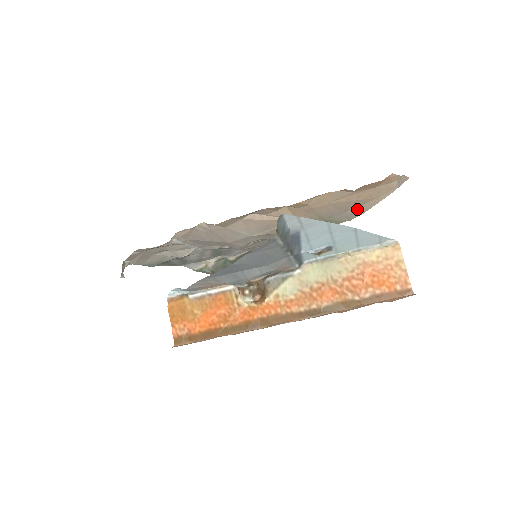
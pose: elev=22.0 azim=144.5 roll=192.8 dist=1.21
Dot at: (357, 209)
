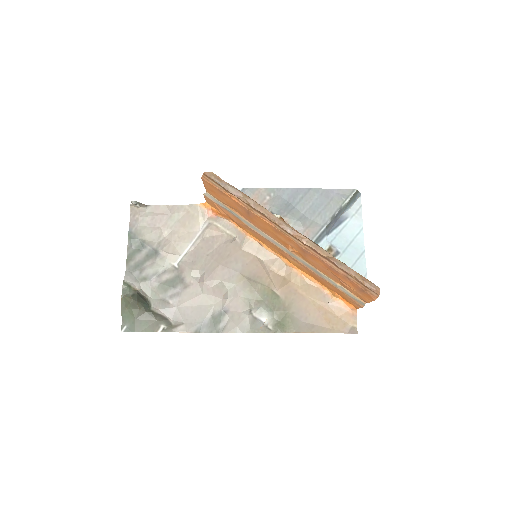
Dot at: (312, 326)
